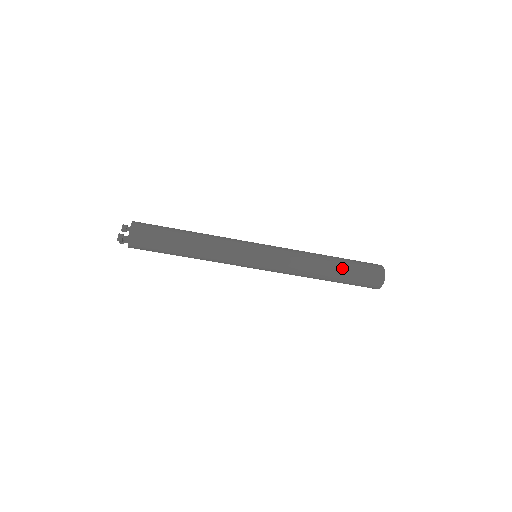
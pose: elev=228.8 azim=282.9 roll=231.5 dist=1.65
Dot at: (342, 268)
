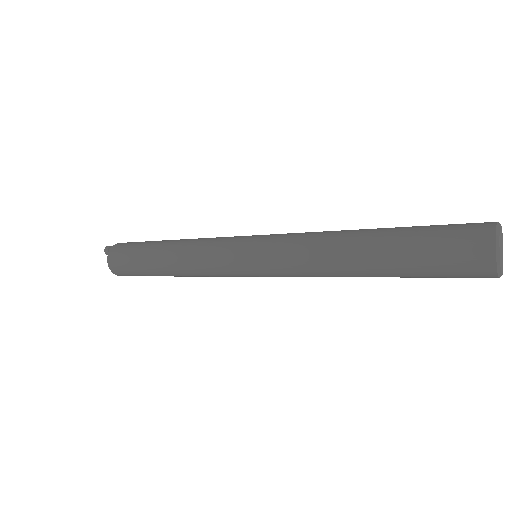
Dot at: occluded
